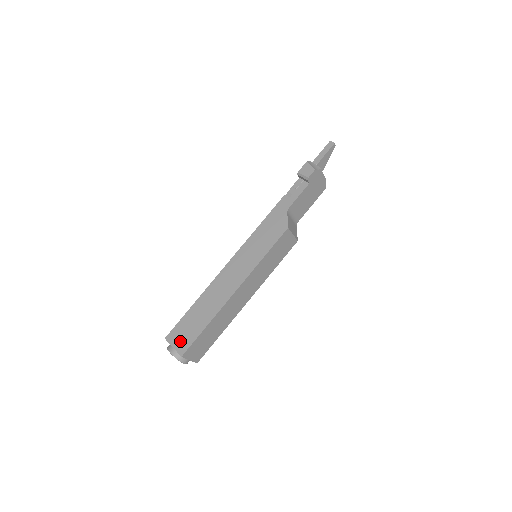
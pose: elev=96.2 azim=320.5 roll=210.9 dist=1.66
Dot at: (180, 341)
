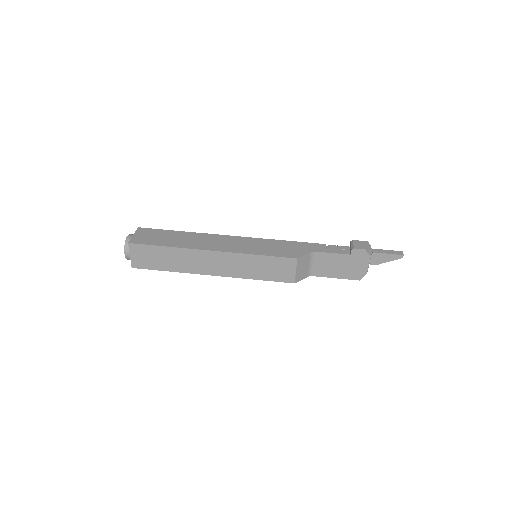
Dot at: (142, 236)
